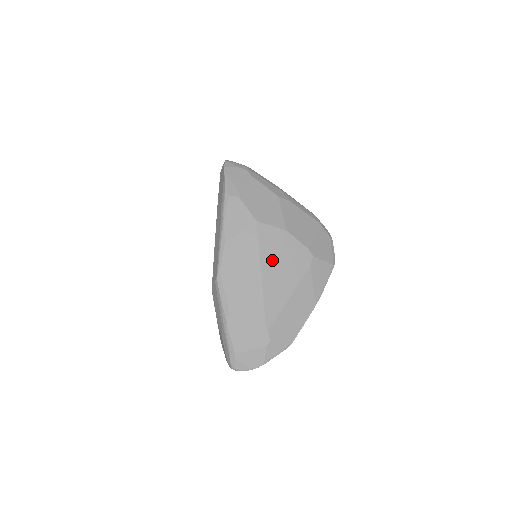
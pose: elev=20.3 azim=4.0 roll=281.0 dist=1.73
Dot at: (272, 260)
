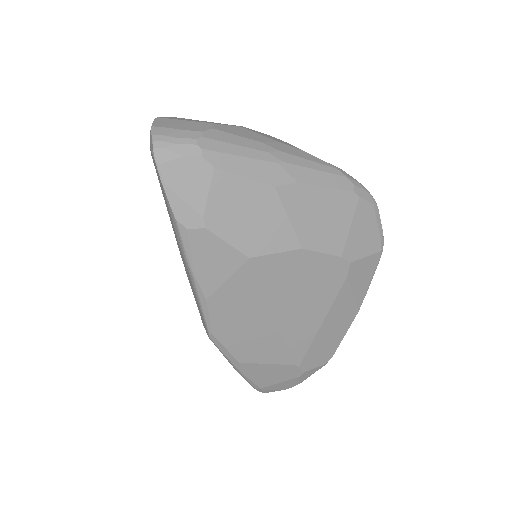
Dot at: (287, 296)
